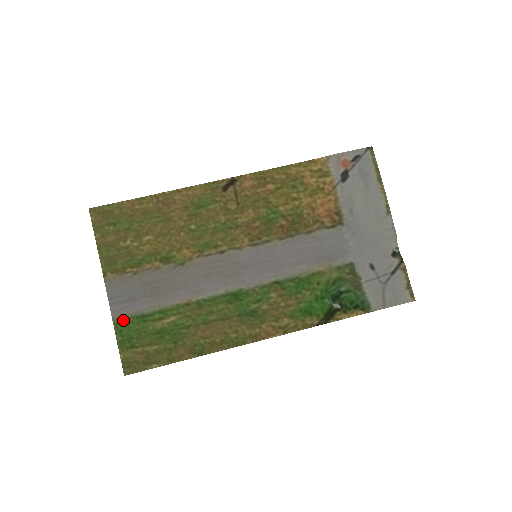
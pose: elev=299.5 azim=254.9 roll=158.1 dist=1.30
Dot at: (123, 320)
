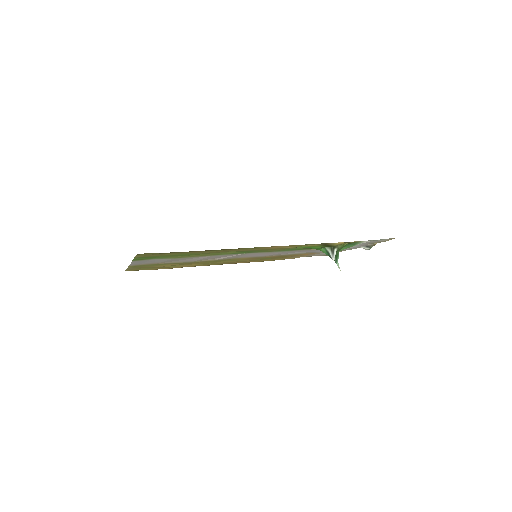
Dot at: (142, 260)
